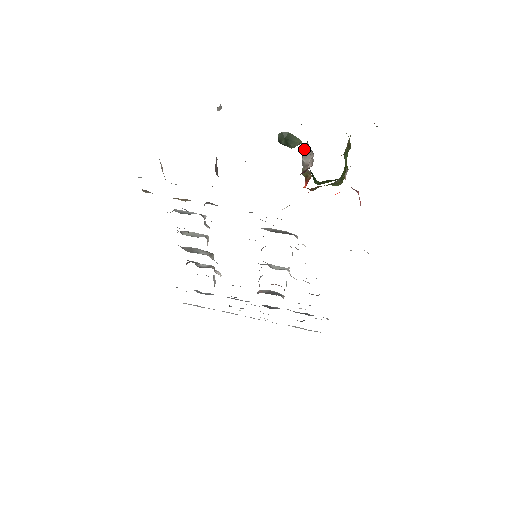
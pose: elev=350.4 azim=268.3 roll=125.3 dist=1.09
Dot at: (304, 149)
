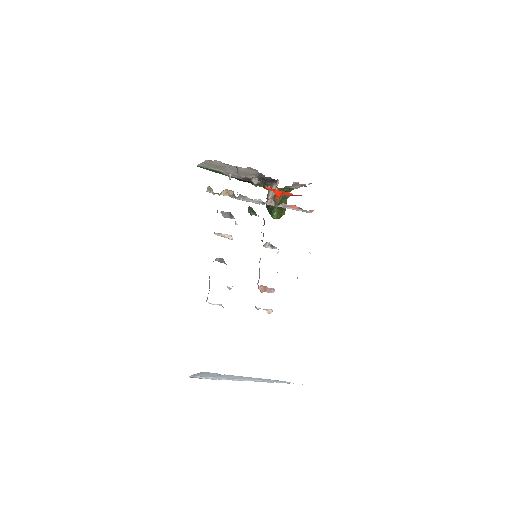
Dot at: (267, 196)
